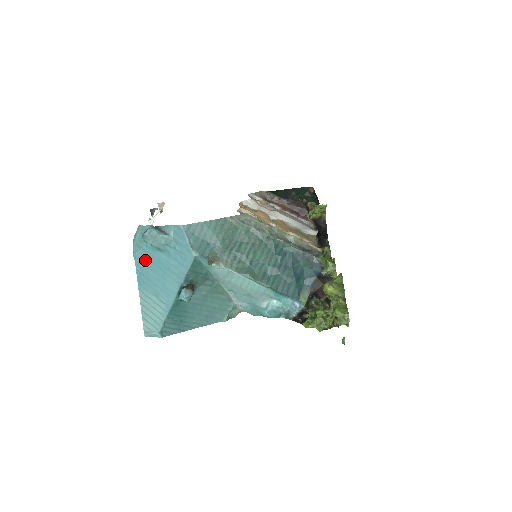
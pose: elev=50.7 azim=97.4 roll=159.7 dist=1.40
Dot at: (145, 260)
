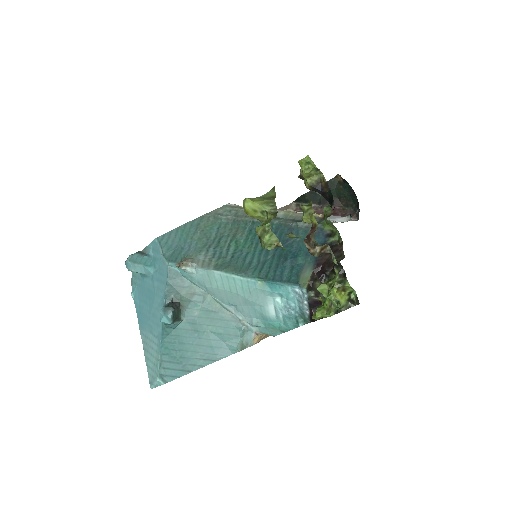
Dot at: (140, 295)
